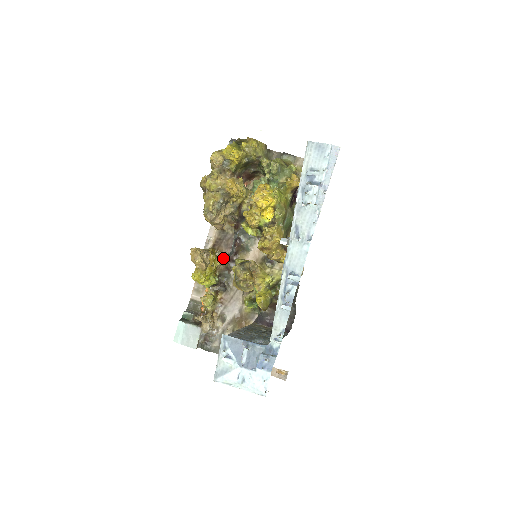
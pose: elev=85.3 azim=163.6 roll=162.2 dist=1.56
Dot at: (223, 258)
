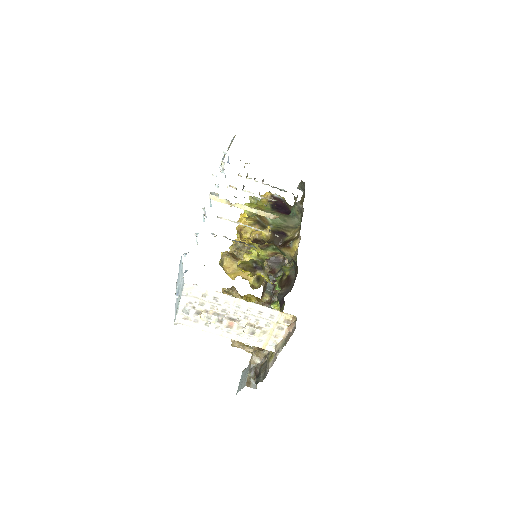
Dot at: occluded
